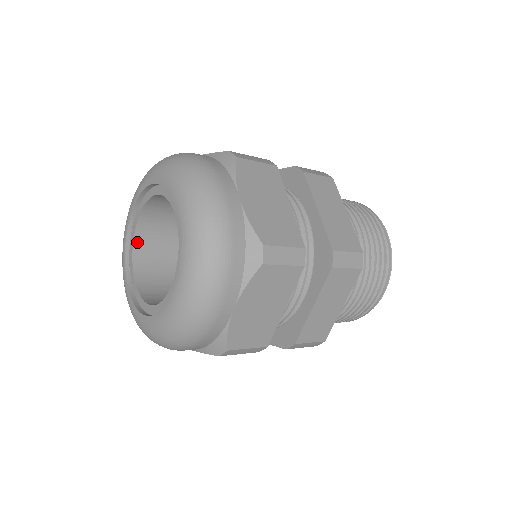
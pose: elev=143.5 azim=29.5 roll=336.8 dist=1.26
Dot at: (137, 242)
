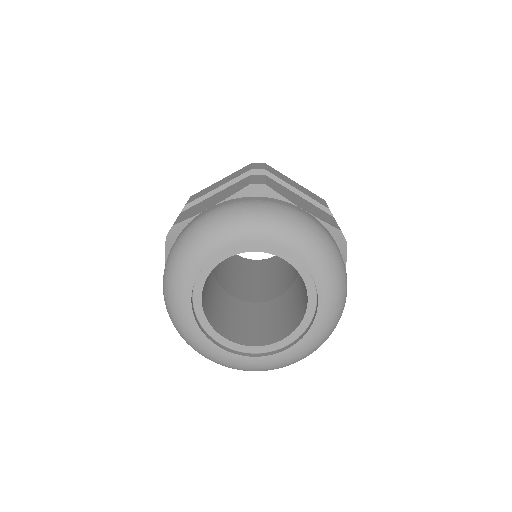
Dot at: (206, 315)
